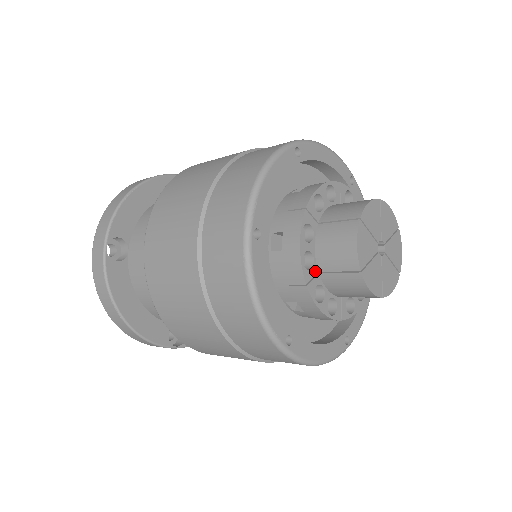
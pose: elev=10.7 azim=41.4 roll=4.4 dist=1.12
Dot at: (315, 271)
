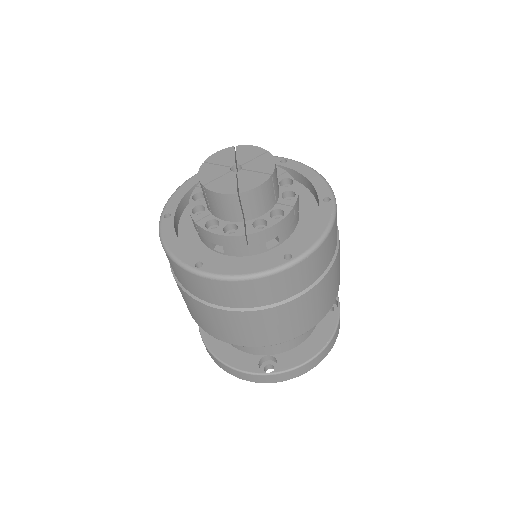
Dot at: (207, 214)
